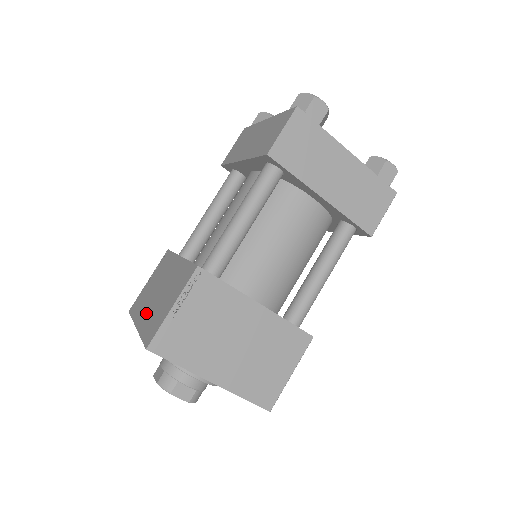
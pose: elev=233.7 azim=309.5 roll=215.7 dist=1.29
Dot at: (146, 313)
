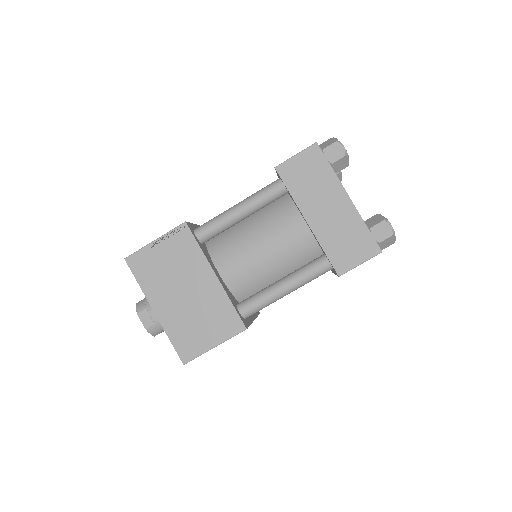
Dot at: occluded
